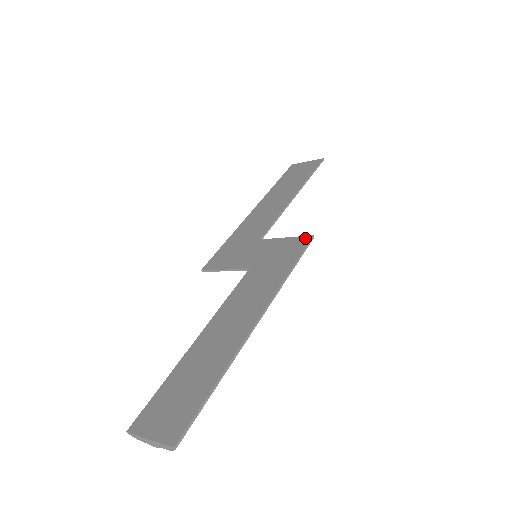
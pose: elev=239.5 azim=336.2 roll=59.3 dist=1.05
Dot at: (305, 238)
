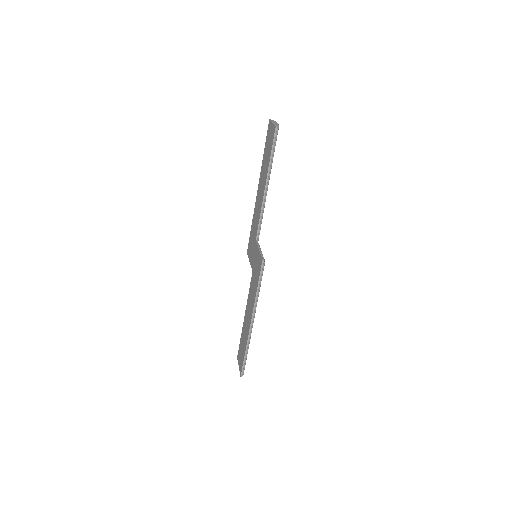
Dot at: (261, 260)
